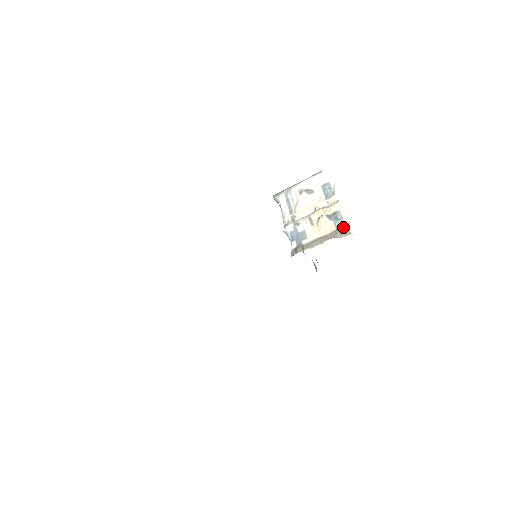
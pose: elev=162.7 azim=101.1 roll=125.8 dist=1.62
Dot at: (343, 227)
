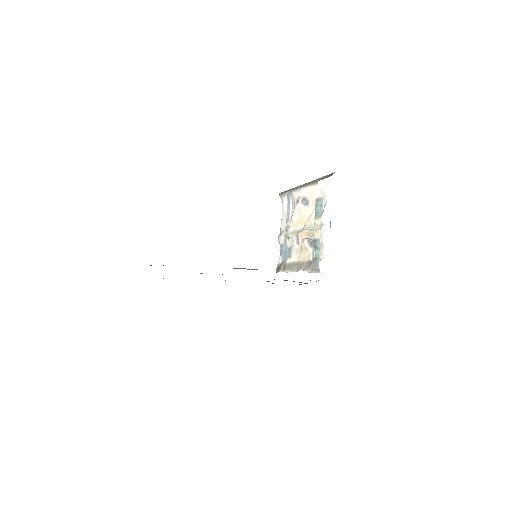
Dot at: (315, 262)
